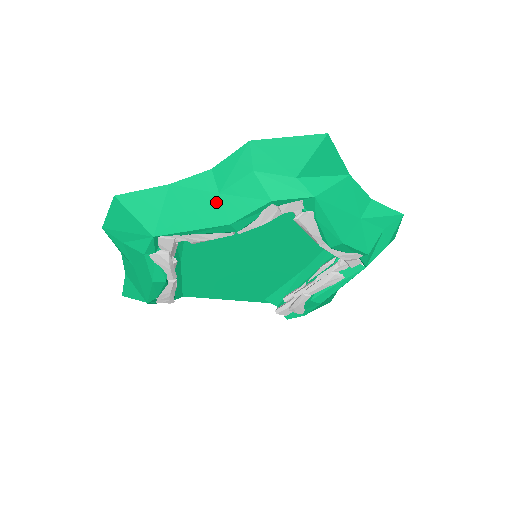
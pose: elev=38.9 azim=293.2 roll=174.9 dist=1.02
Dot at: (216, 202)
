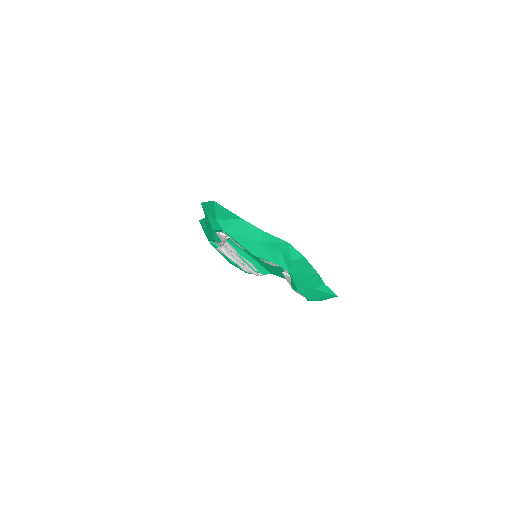
Dot at: occluded
